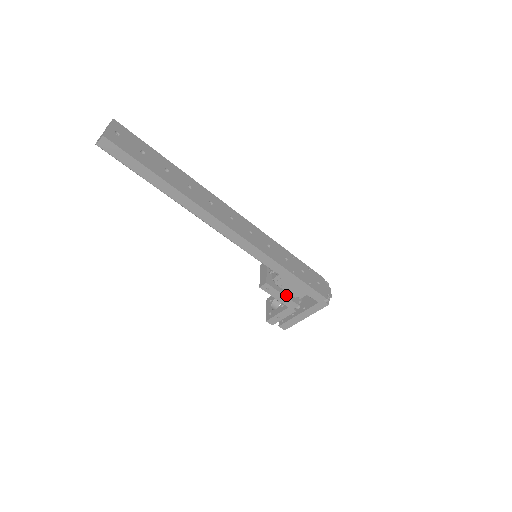
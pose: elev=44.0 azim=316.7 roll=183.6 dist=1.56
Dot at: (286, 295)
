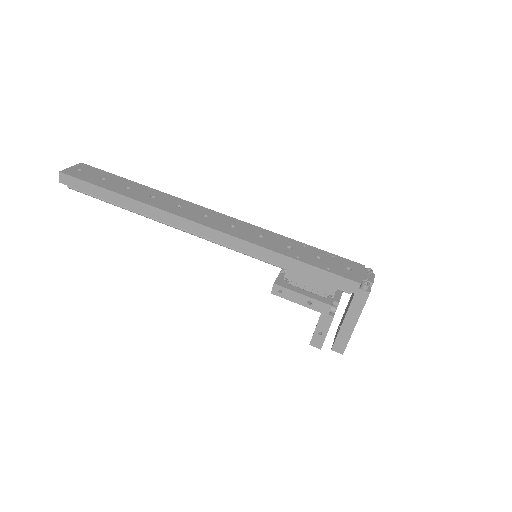
Dot at: (308, 295)
